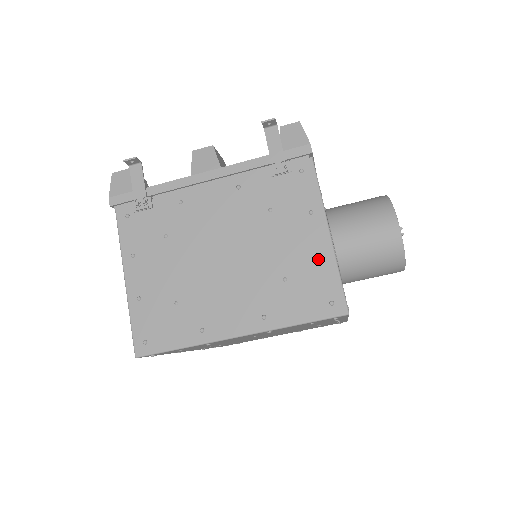
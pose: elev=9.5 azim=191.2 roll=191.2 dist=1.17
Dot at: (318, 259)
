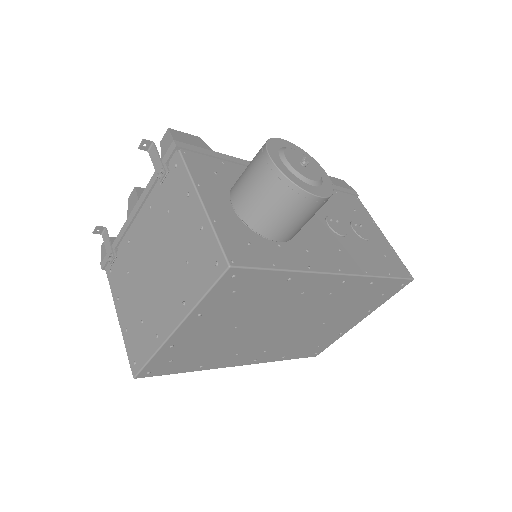
Dot at: (200, 231)
